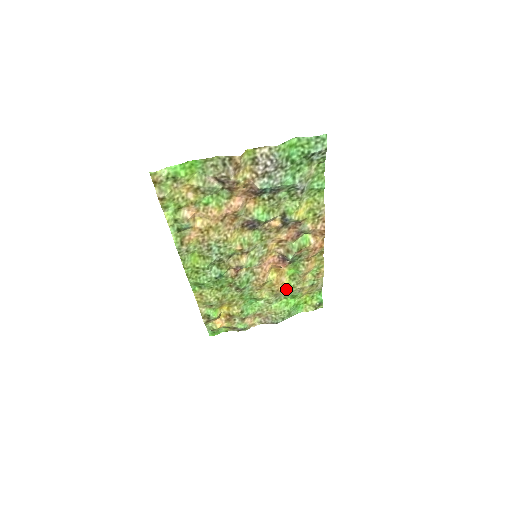
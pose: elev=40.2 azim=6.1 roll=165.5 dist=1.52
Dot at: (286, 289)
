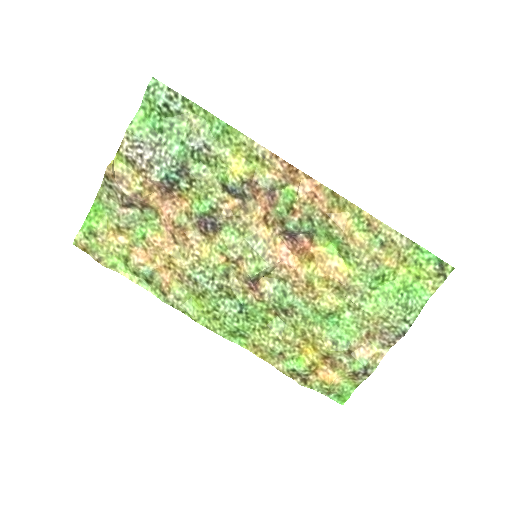
Dot at: (351, 274)
